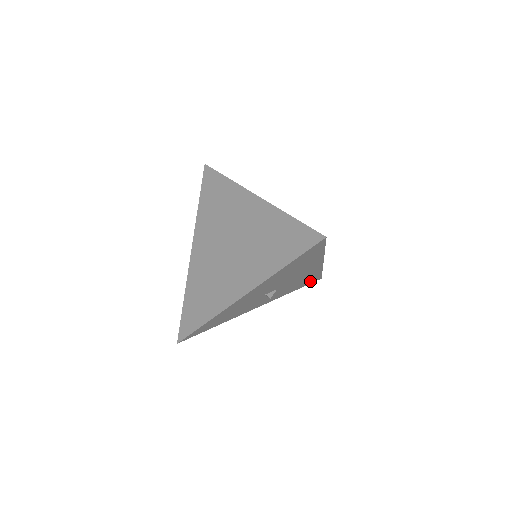
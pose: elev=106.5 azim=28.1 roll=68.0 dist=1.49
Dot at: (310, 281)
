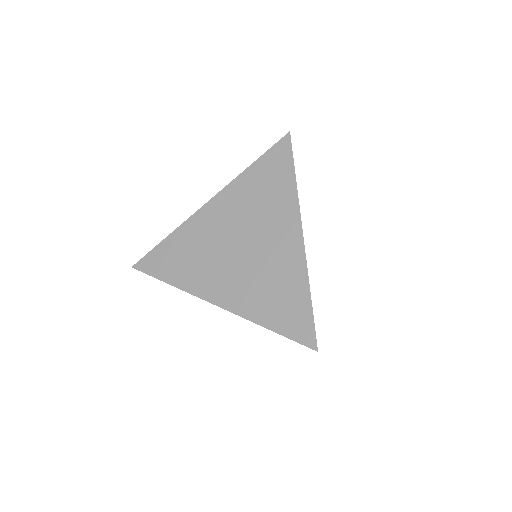
Dot at: occluded
